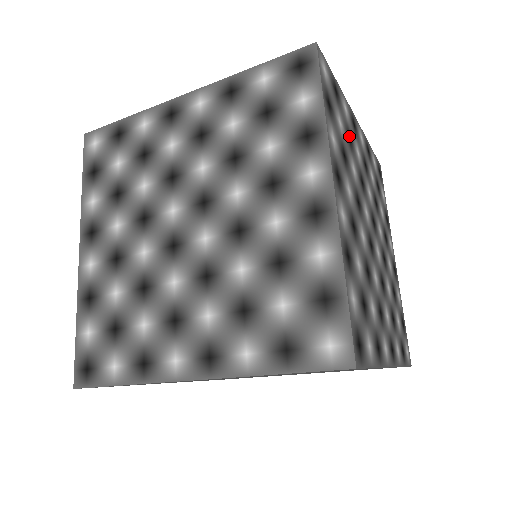
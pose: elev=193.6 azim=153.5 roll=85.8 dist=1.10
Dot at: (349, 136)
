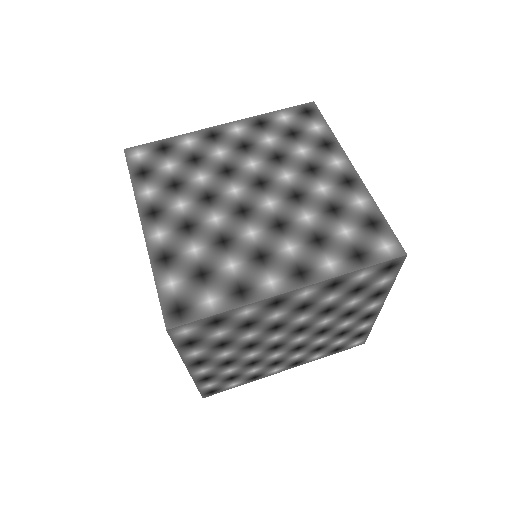
Dot at: occluded
